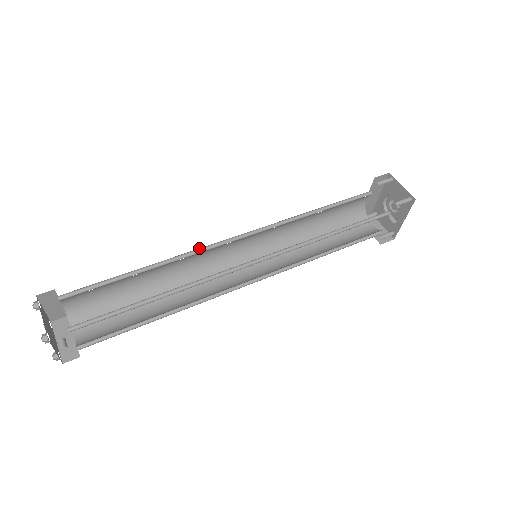
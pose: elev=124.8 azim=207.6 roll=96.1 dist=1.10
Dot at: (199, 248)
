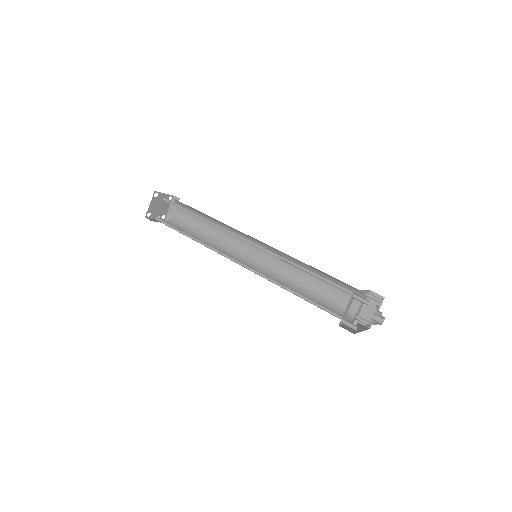
Dot at: (225, 228)
